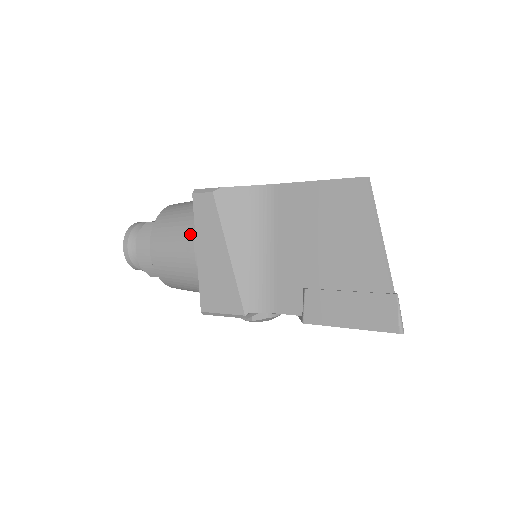
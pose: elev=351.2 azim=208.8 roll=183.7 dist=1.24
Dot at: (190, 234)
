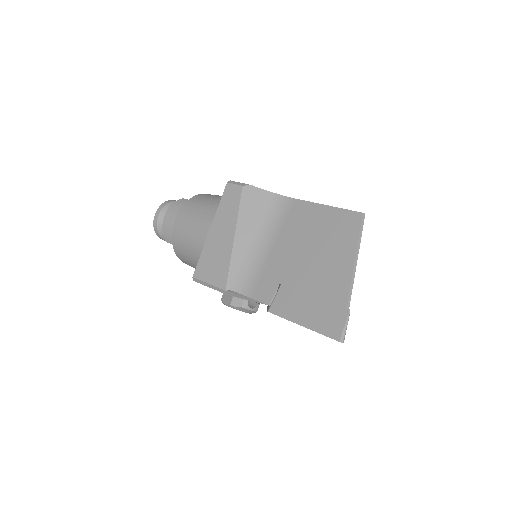
Dot at: (212, 215)
